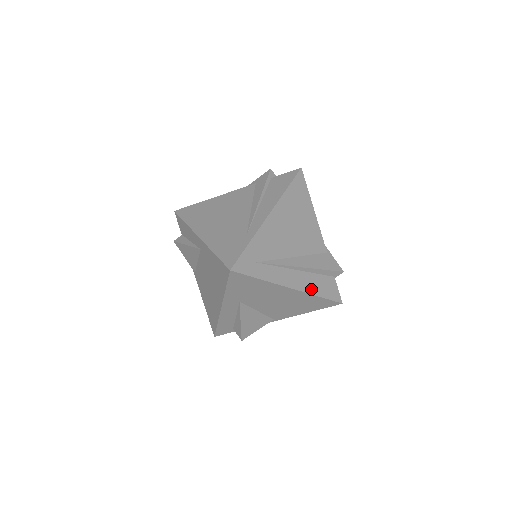
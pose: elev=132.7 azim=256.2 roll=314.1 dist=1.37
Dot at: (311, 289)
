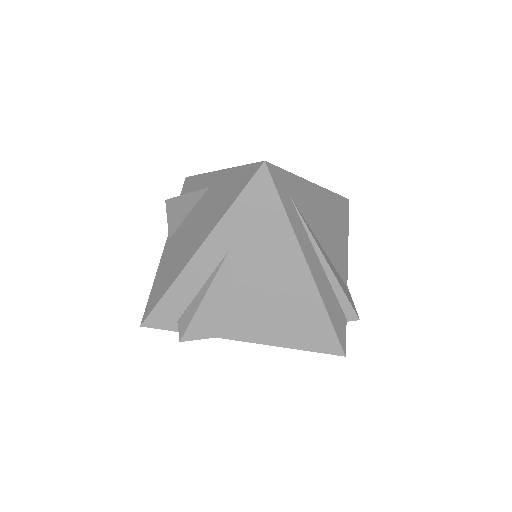
Dot at: (324, 295)
